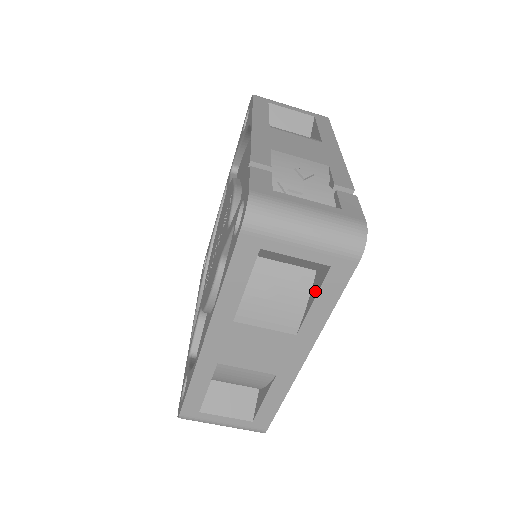
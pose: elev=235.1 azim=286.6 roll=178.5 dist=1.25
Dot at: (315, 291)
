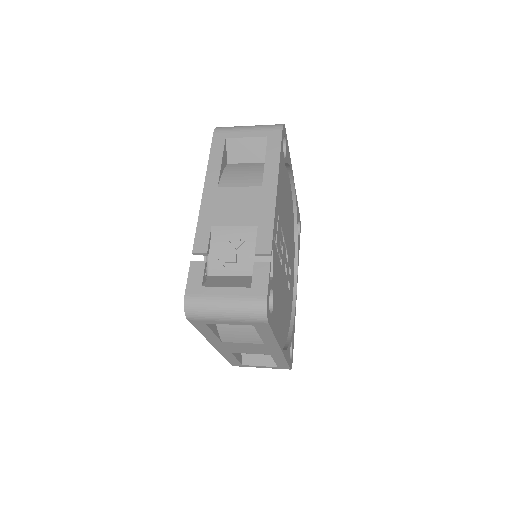
Dot at: occluded
